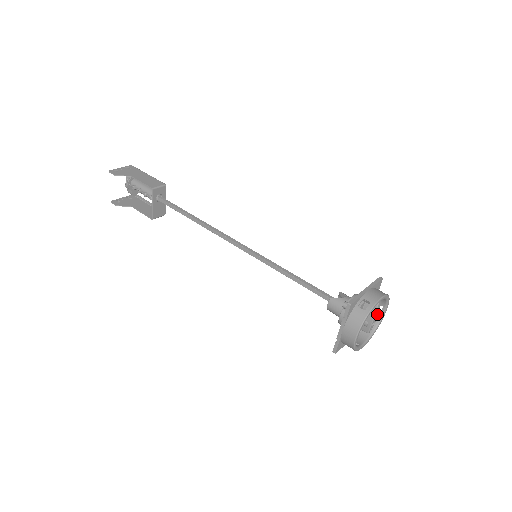
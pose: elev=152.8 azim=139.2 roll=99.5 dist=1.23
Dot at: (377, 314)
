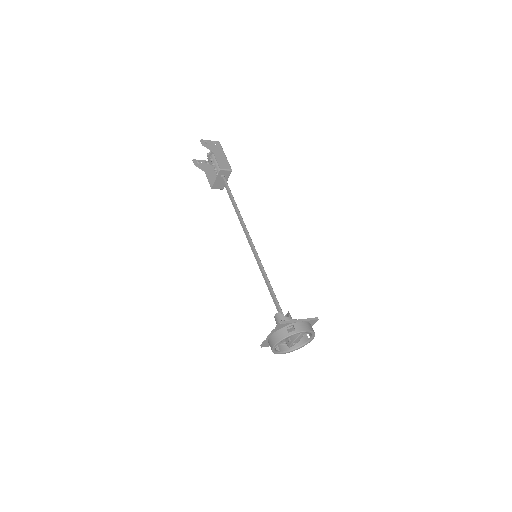
Dot at: (299, 339)
